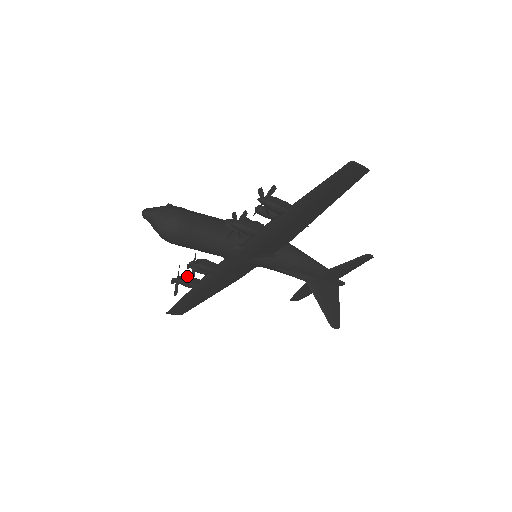
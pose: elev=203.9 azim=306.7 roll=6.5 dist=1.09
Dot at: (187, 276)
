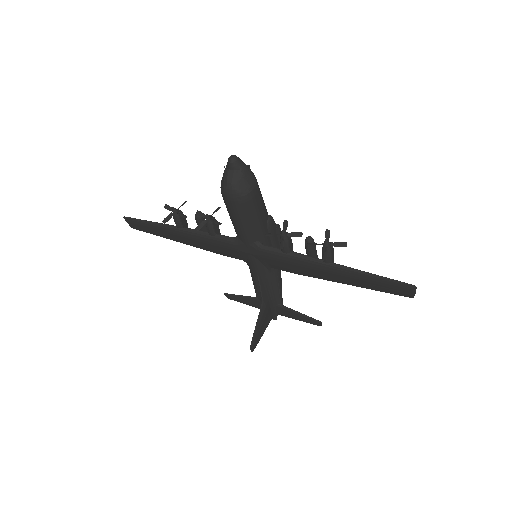
Dot at: occluded
